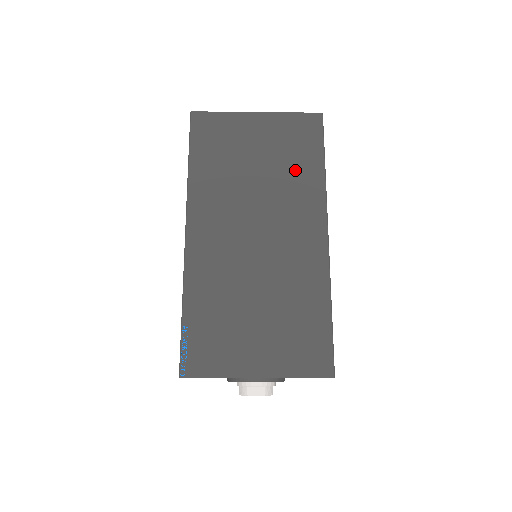
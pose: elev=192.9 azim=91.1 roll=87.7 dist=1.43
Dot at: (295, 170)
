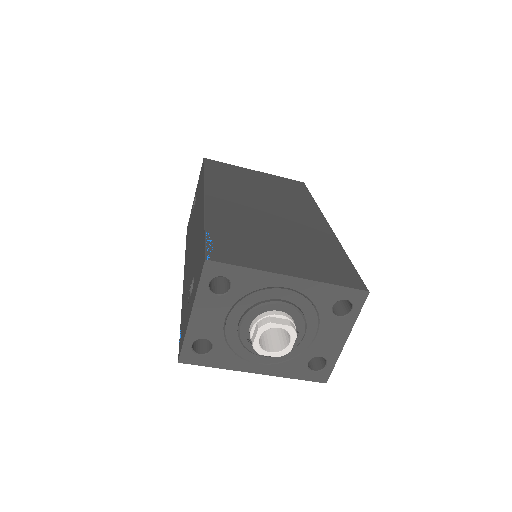
Dot at: (292, 195)
